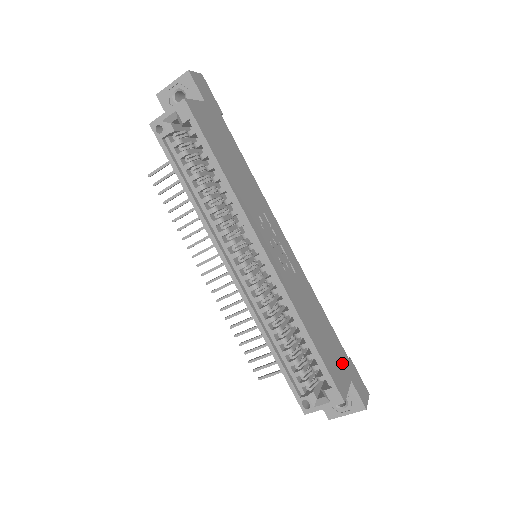
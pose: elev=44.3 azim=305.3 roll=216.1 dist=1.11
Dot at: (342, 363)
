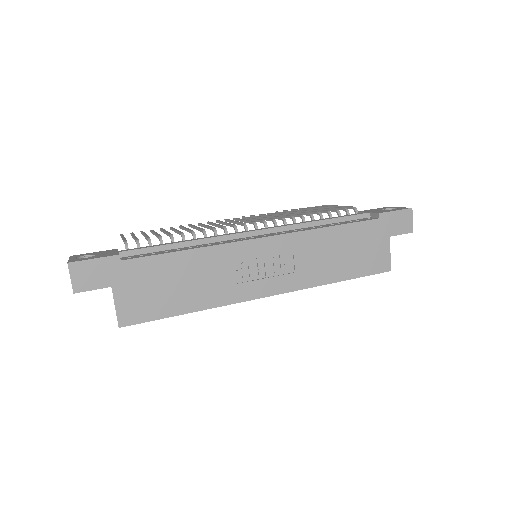
Dot at: (374, 239)
